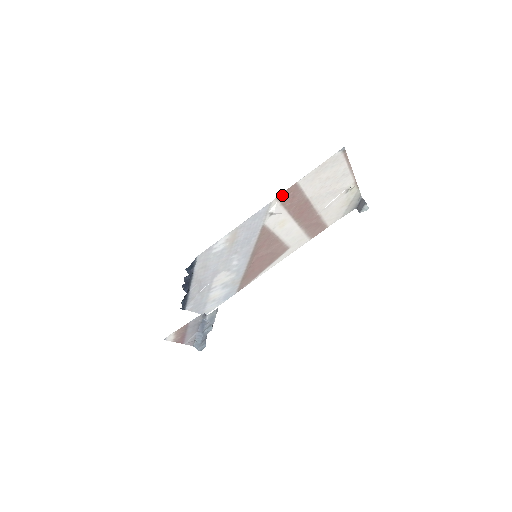
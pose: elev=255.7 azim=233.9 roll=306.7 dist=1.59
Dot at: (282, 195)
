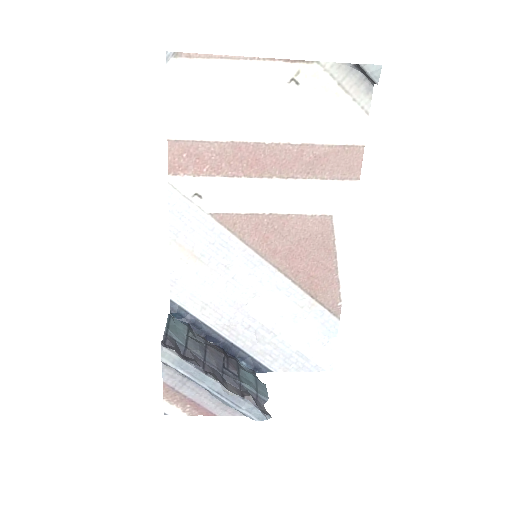
Dot at: (174, 166)
